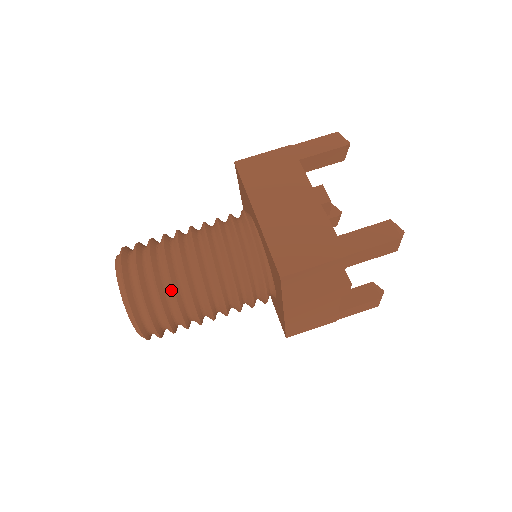
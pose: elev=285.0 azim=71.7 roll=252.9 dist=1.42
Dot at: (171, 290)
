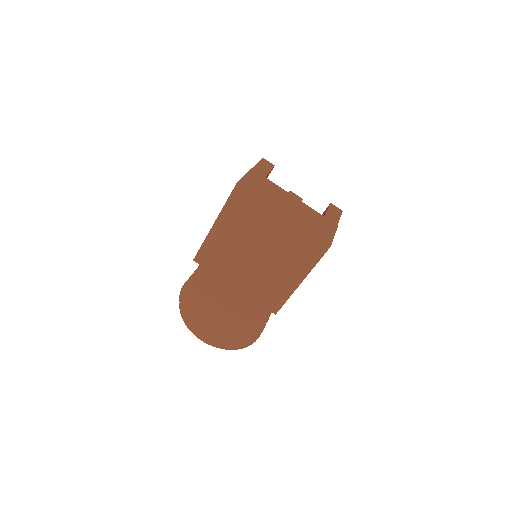
Dot at: (271, 287)
